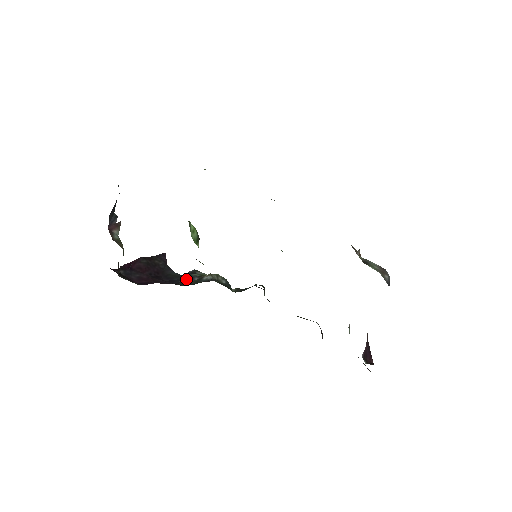
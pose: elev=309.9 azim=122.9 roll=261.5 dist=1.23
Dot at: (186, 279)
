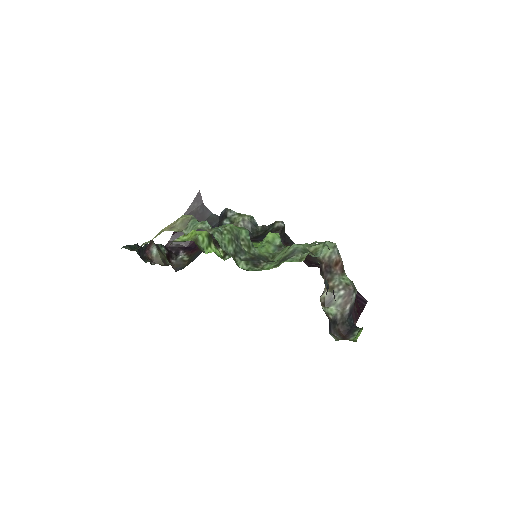
Dot at: occluded
